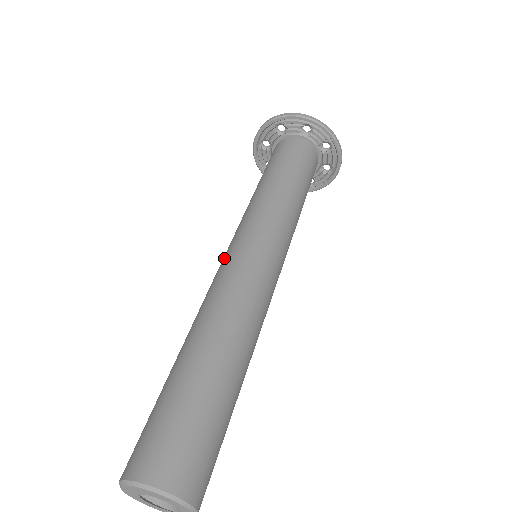
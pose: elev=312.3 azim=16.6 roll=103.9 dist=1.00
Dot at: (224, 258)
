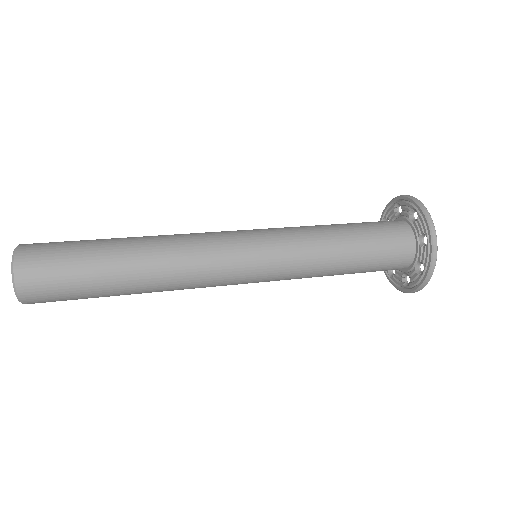
Dot at: (232, 231)
